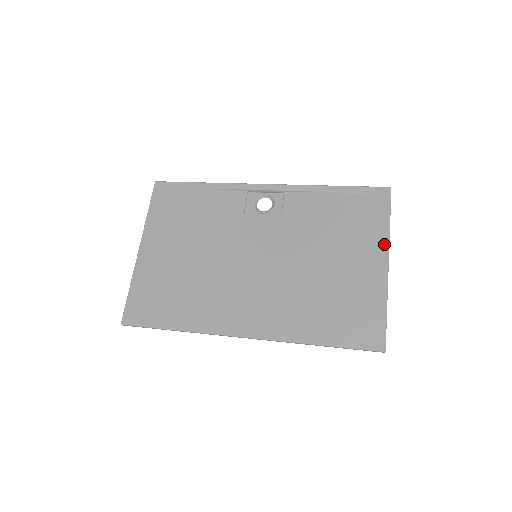
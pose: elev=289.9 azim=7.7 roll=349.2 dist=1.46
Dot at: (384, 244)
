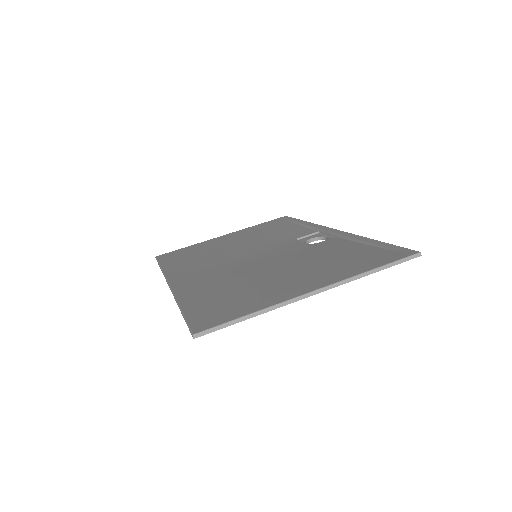
Dot at: (338, 279)
